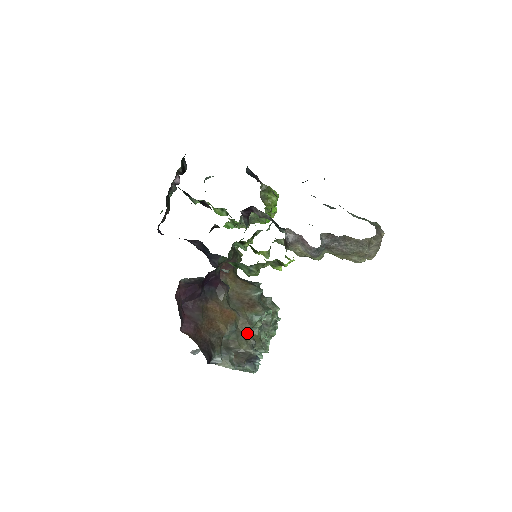
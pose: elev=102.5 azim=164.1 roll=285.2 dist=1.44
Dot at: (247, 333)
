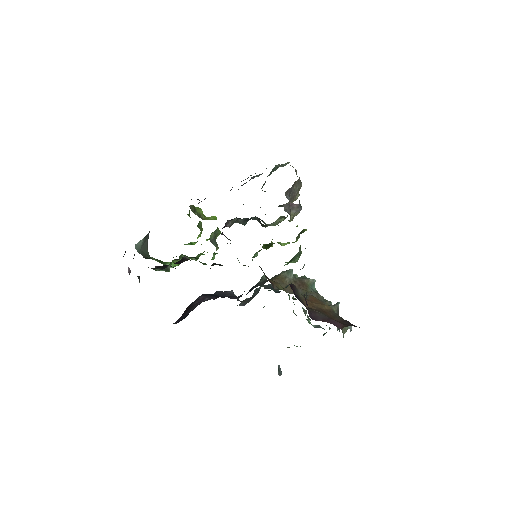
Dot at: (324, 300)
